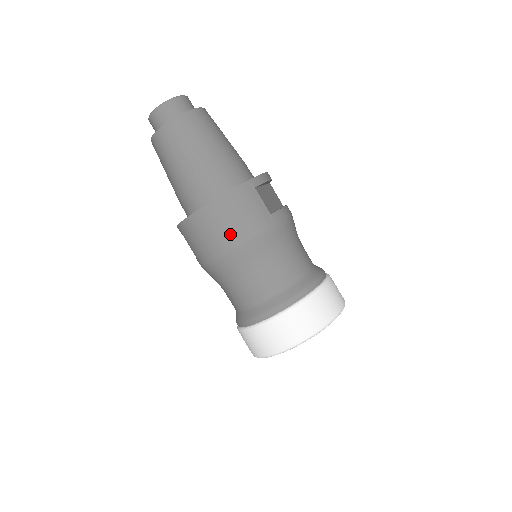
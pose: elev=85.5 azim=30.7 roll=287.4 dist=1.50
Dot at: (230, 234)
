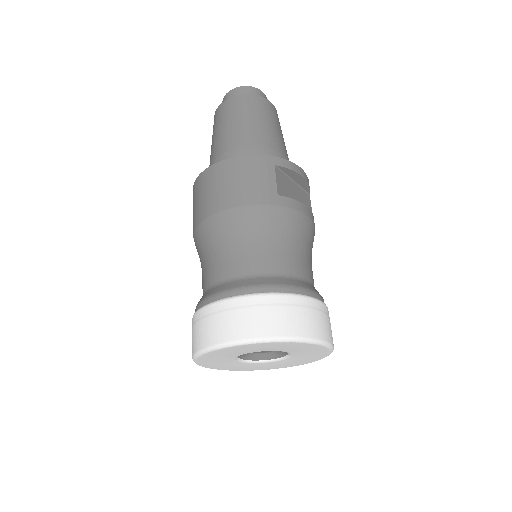
Dot at: (224, 195)
